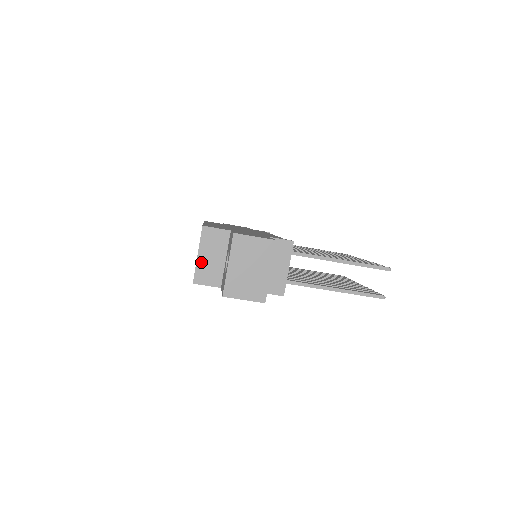
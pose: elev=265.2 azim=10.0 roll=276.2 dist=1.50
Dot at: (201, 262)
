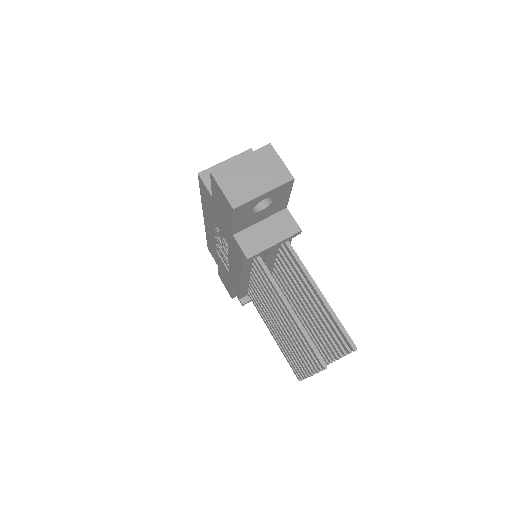
Dot at: occluded
